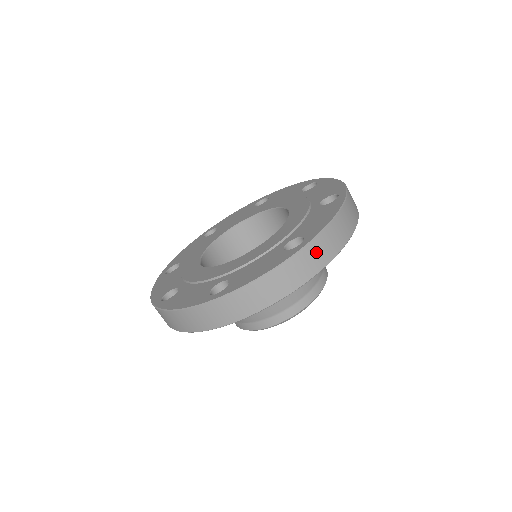
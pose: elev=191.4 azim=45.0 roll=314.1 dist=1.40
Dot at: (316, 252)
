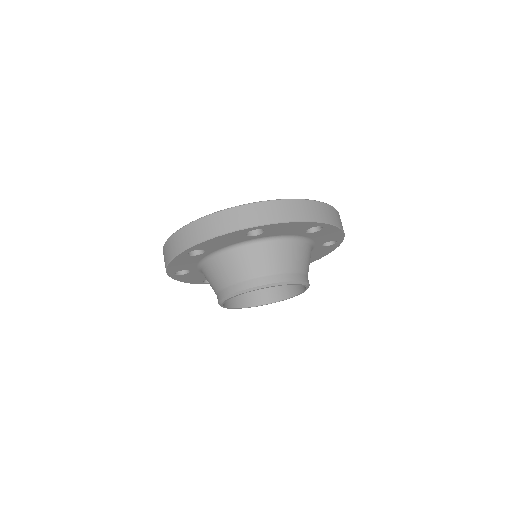
Dot at: (326, 211)
